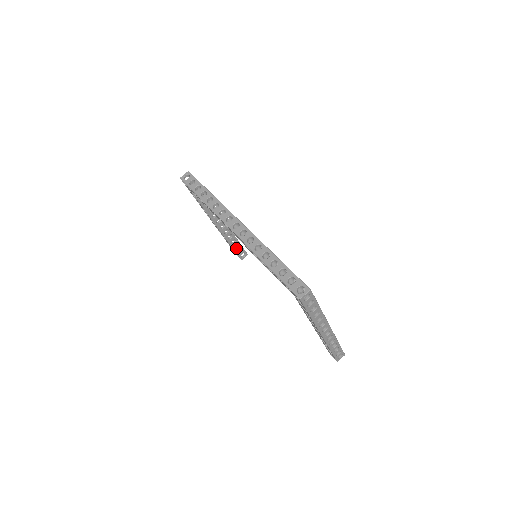
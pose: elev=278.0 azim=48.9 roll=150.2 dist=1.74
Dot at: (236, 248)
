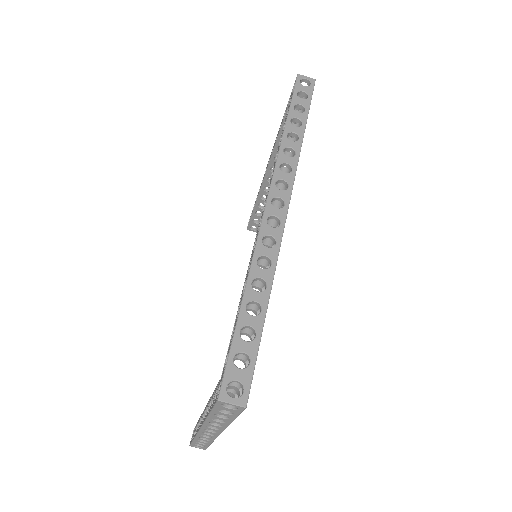
Dot at: (256, 214)
